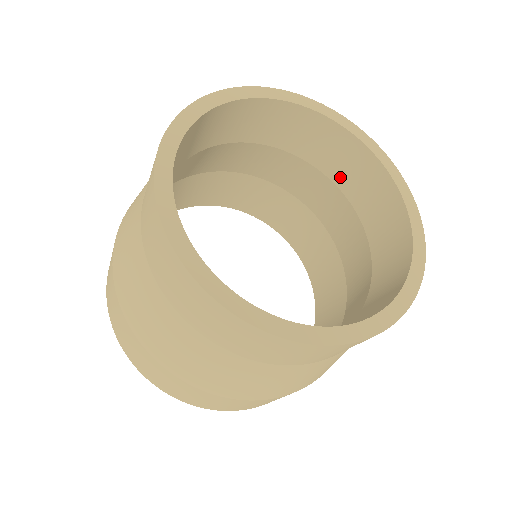
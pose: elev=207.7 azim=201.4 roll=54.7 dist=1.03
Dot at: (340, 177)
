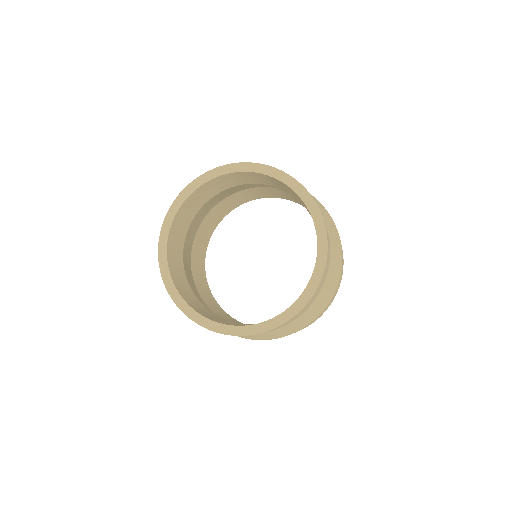
Dot at: occluded
